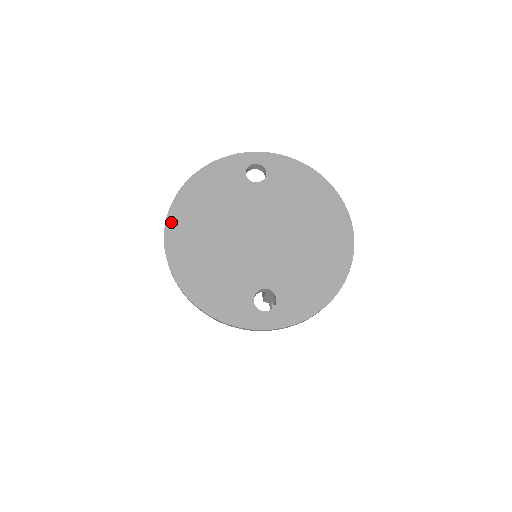
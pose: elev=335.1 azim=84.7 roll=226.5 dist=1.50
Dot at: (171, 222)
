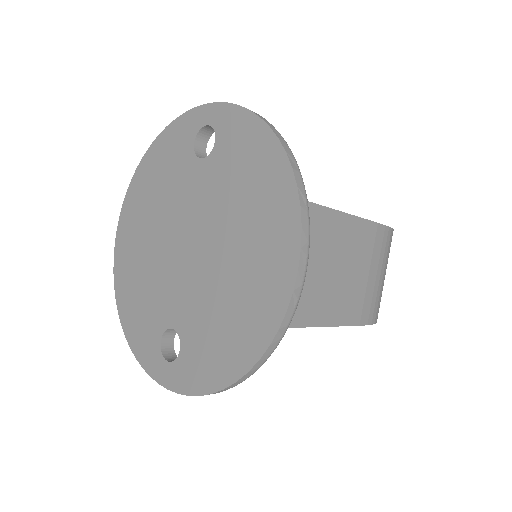
Dot at: (124, 211)
